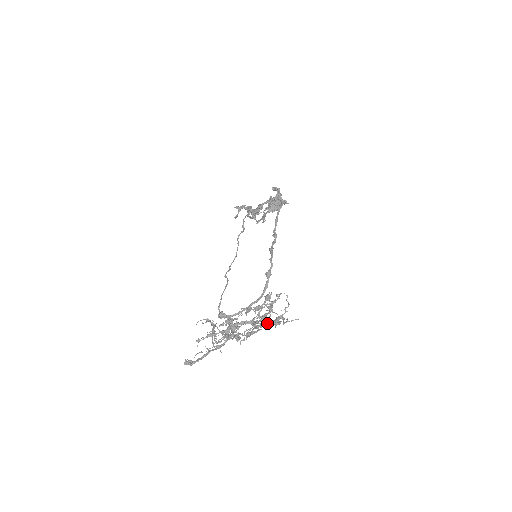
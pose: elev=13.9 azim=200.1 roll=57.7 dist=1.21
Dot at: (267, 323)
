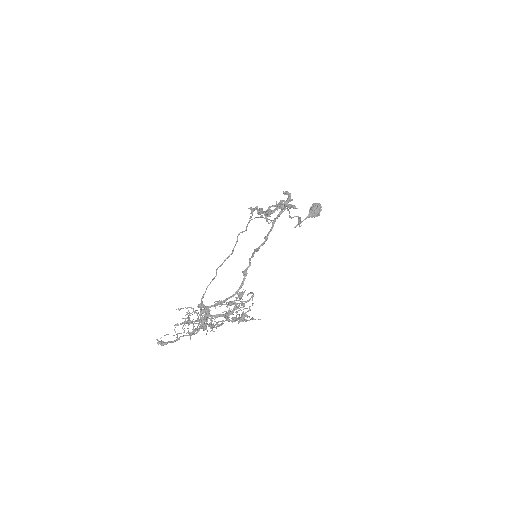
Dot at: occluded
